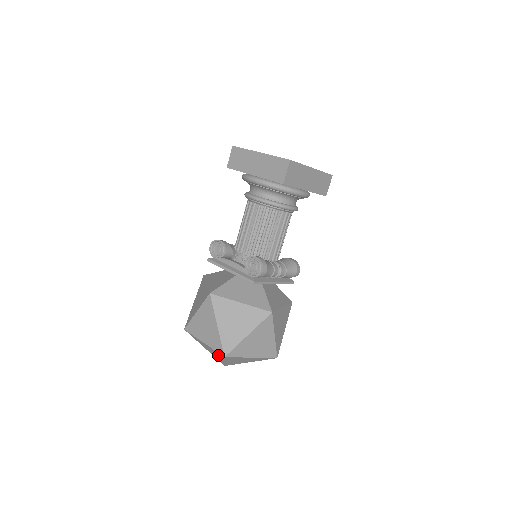
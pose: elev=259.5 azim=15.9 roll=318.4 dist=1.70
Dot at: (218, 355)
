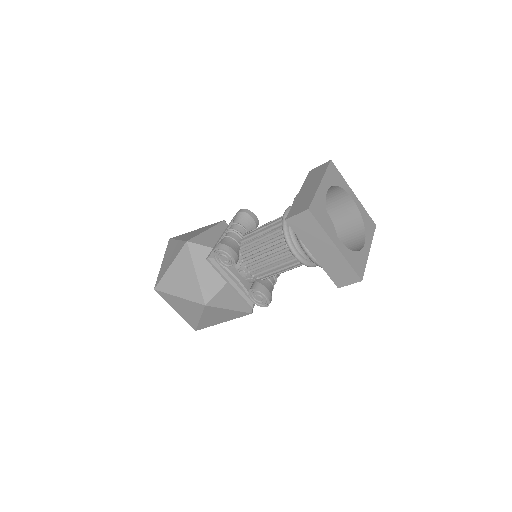
Dot at: occluded
